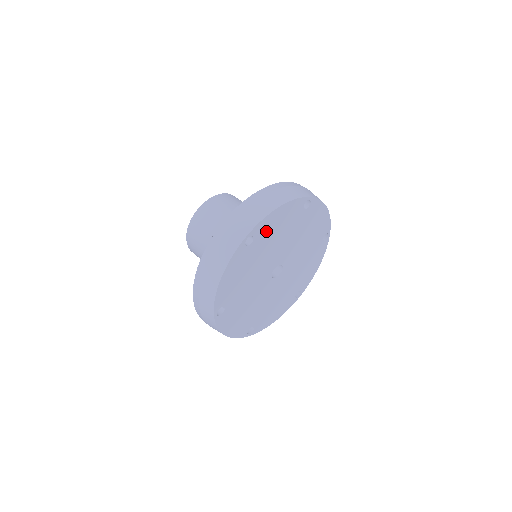
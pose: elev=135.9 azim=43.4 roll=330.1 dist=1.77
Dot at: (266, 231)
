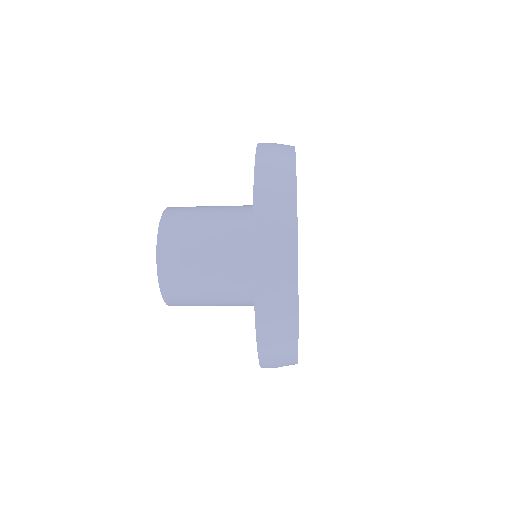
Dot at: occluded
